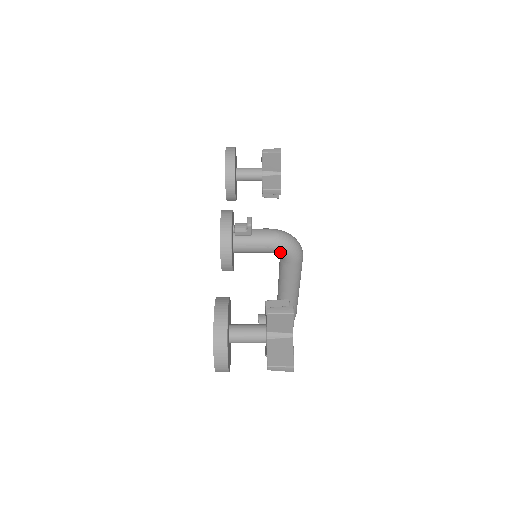
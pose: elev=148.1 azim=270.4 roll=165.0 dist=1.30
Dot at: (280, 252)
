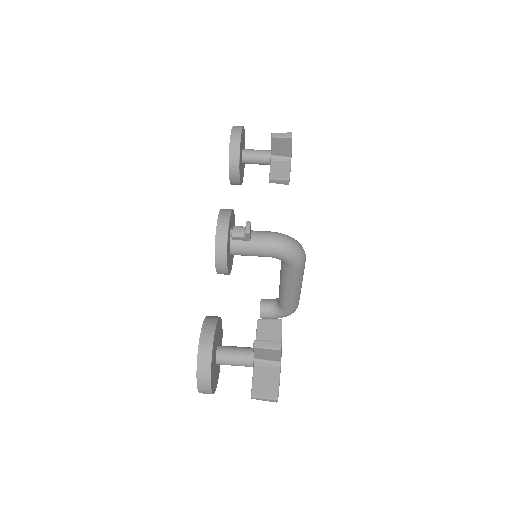
Dot at: (280, 258)
